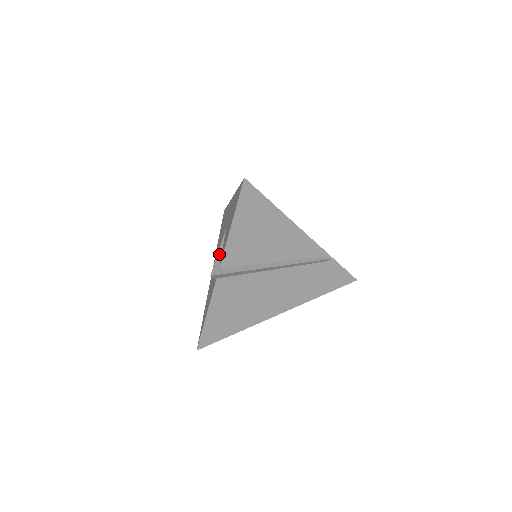
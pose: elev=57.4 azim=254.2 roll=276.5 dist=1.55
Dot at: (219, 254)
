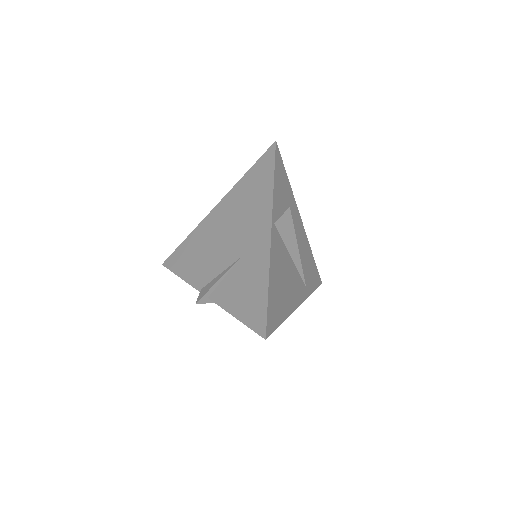
Dot at: (216, 284)
